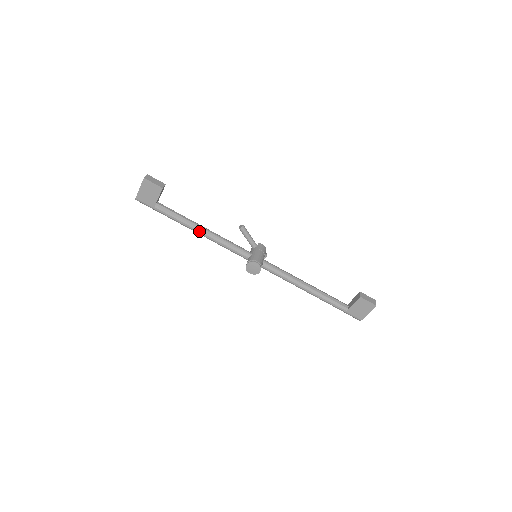
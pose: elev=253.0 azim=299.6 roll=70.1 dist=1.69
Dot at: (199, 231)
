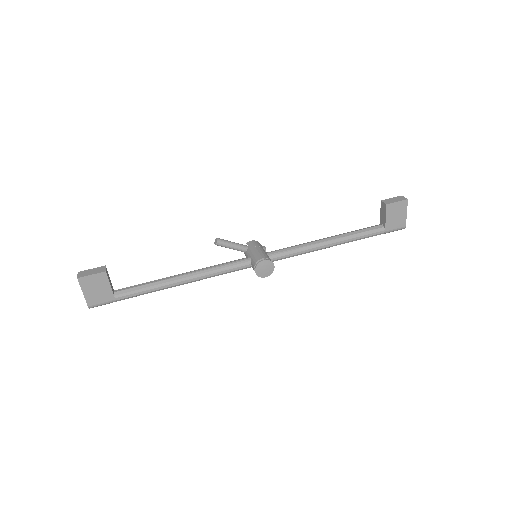
Dot at: (180, 282)
